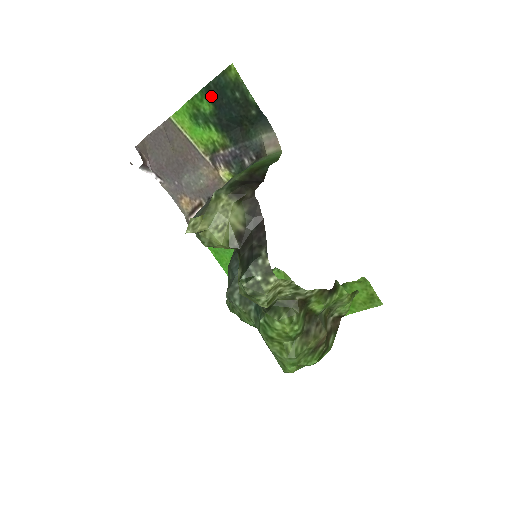
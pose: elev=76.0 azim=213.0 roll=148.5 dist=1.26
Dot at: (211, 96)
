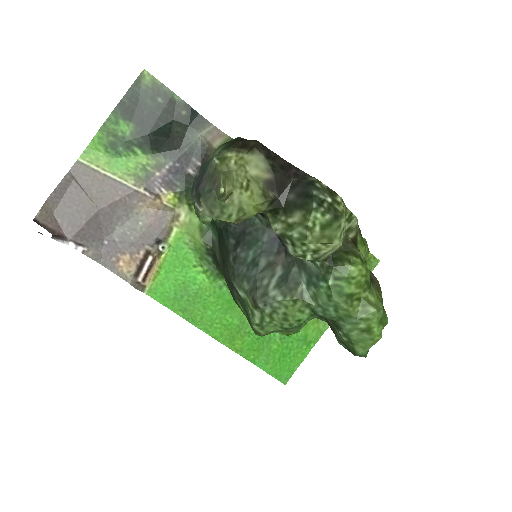
Dot at: (128, 113)
